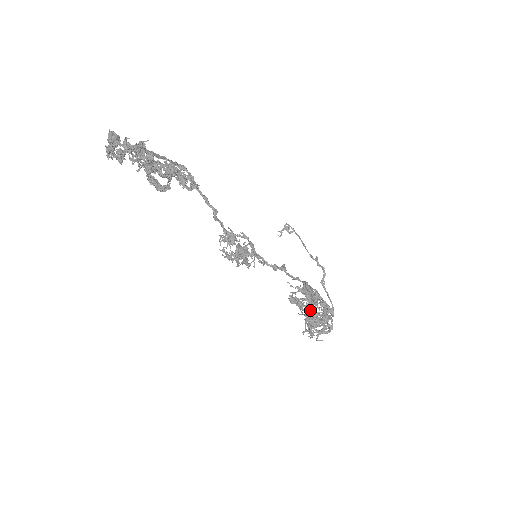
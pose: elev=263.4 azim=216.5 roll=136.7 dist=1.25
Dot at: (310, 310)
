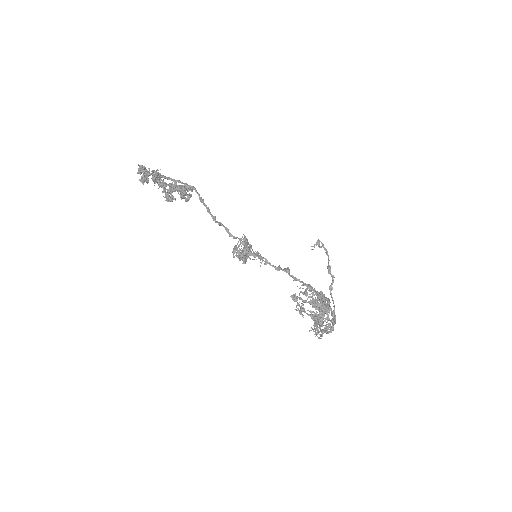
Dot at: occluded
